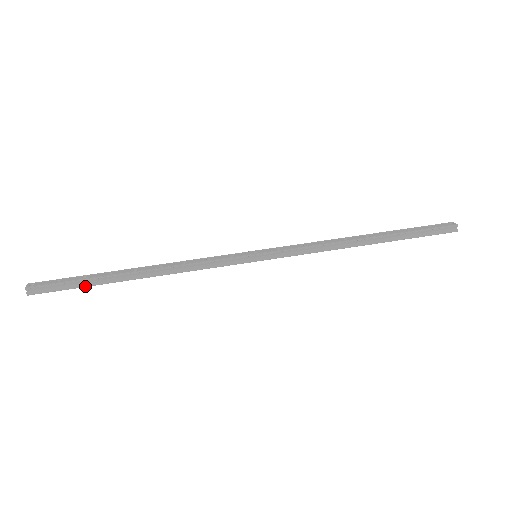
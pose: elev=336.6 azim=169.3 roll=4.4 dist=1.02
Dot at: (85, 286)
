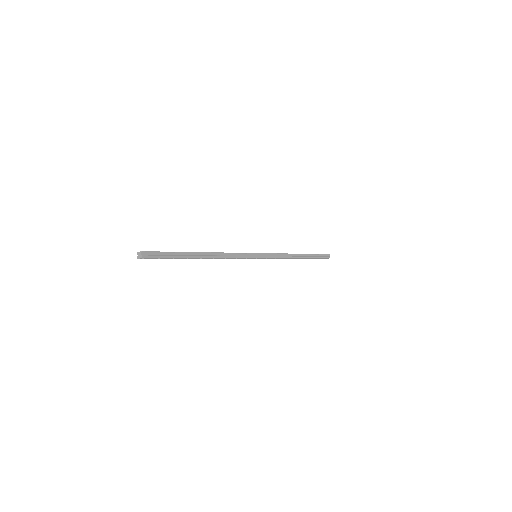
Dot at: (176, 257)
